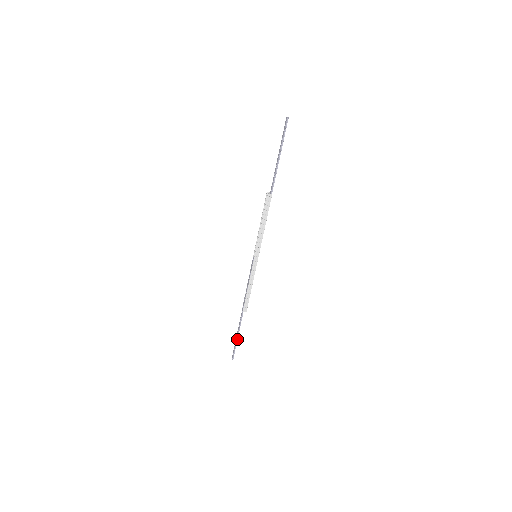
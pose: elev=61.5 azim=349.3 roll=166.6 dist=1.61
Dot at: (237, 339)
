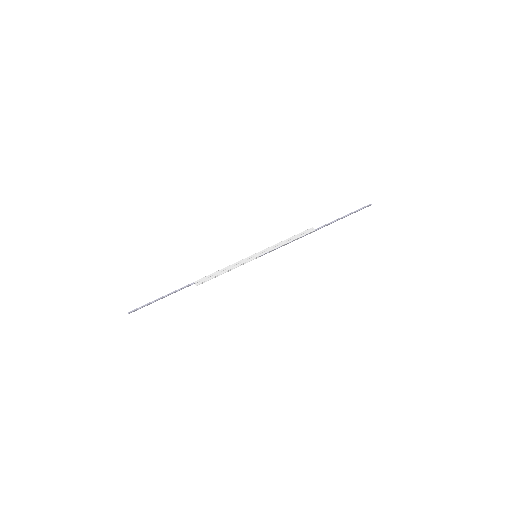
Dot at: (158, 299)
